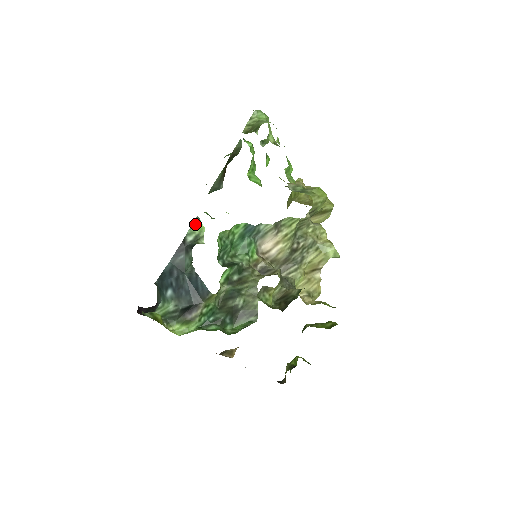
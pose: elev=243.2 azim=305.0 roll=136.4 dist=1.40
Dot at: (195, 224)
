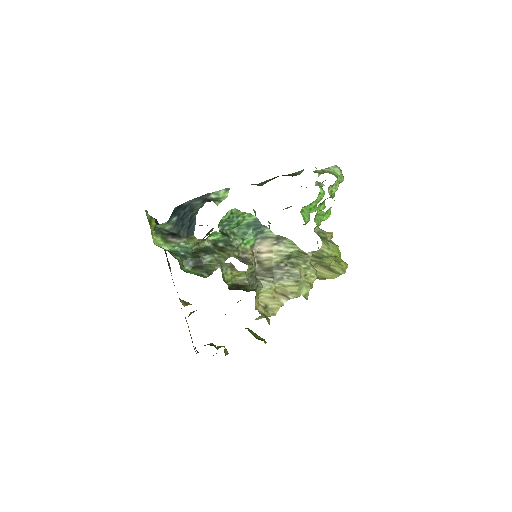
Dot at: (224, 191)
